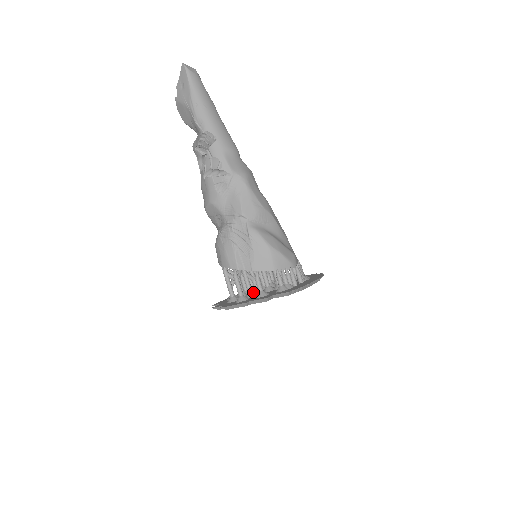
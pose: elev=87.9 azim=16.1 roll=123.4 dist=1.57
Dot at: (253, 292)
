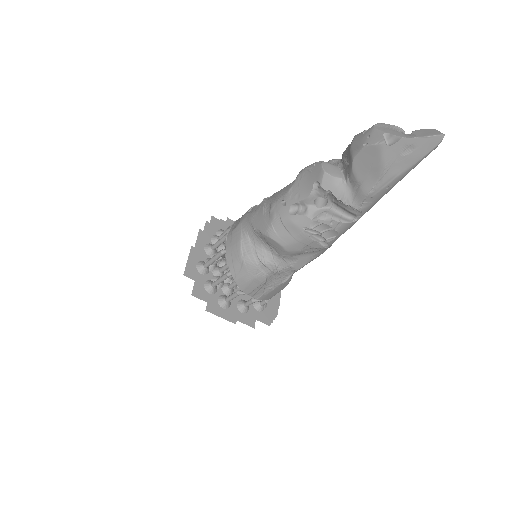
Dot at: (233, 289)
